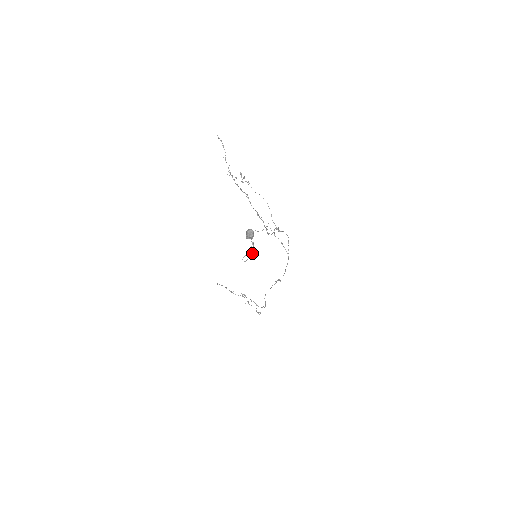
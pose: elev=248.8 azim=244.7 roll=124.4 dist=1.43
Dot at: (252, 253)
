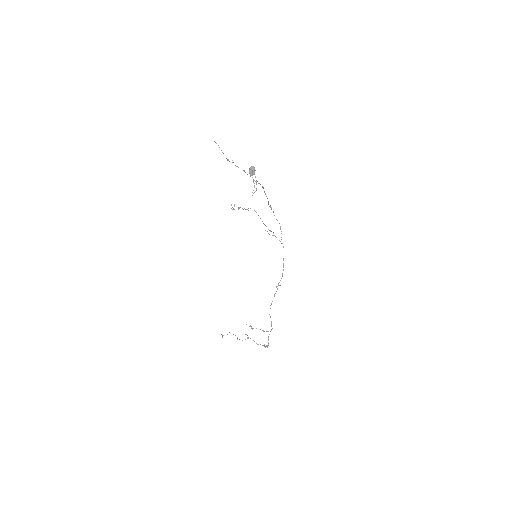
Dot at: (256, 188)
